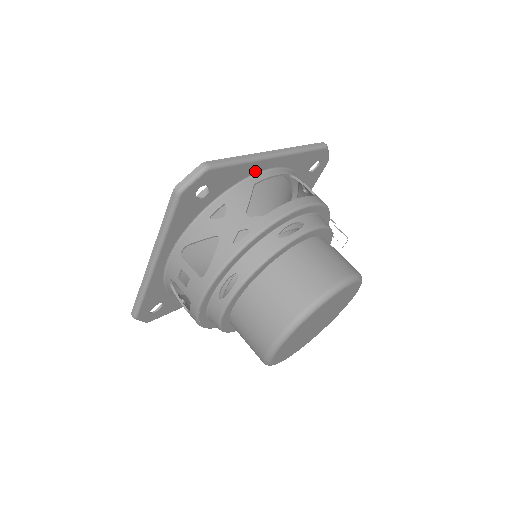
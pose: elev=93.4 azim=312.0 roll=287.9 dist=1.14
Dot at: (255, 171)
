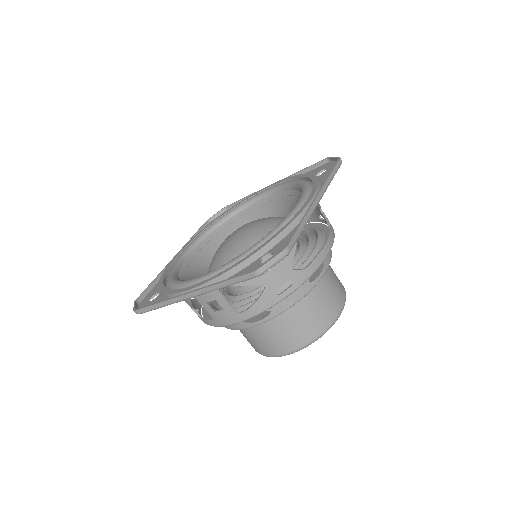
Dot at: occluded
